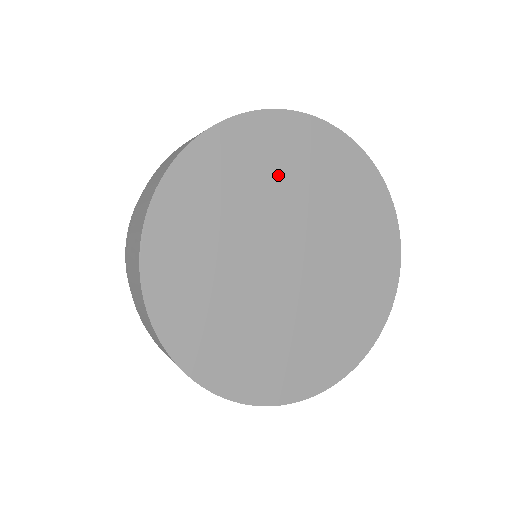
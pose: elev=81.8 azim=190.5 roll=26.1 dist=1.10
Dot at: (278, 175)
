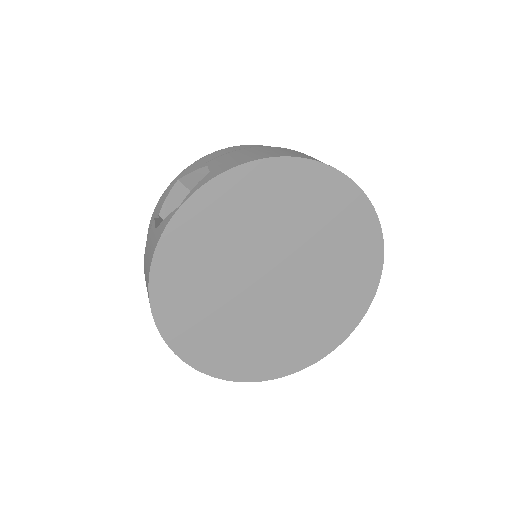
Dot at: (229, 236)
